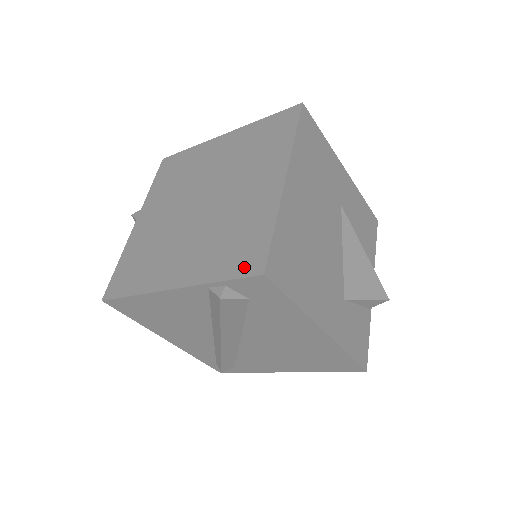
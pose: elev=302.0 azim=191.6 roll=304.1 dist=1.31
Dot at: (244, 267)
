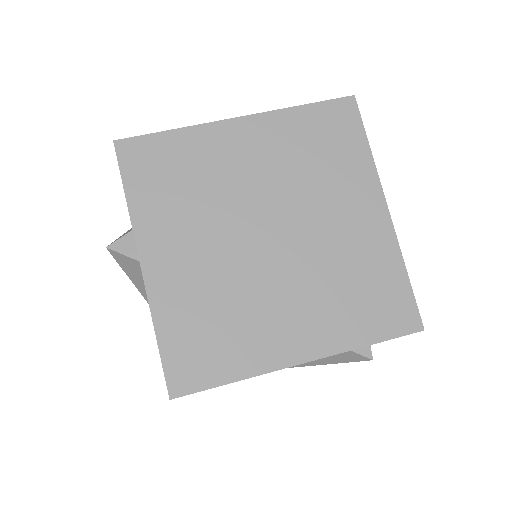
Dot at: (396, 324)
